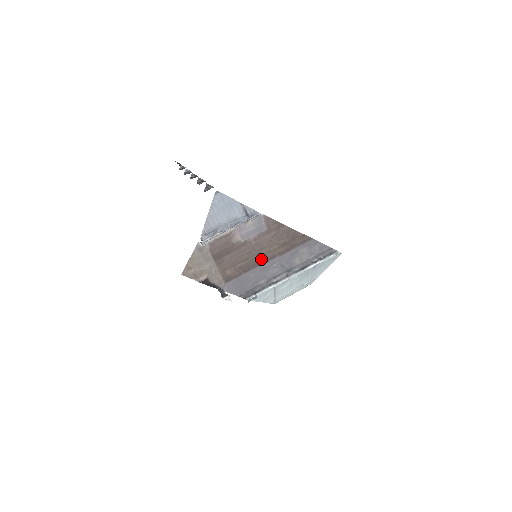
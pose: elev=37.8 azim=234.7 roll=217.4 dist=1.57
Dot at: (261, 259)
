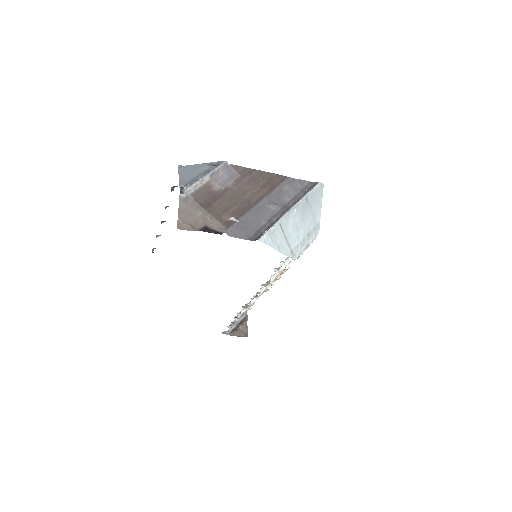
Dot at: (250, 202)
